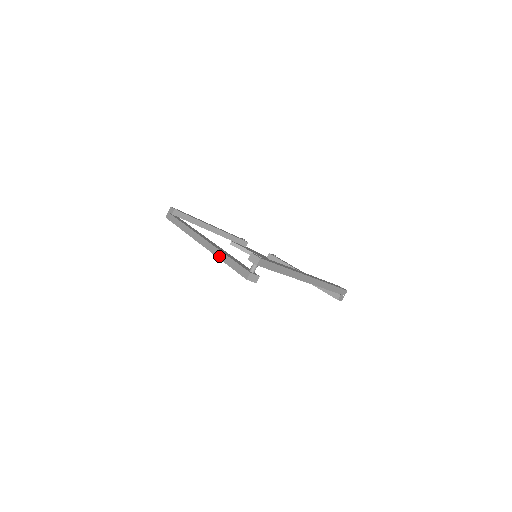
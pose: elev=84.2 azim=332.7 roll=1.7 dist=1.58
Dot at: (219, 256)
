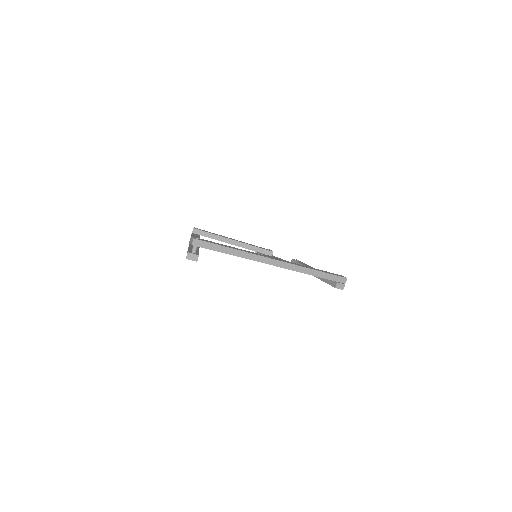
Dot at: occluded
